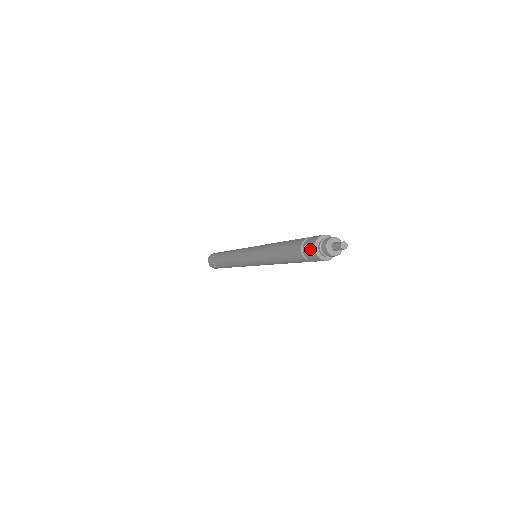
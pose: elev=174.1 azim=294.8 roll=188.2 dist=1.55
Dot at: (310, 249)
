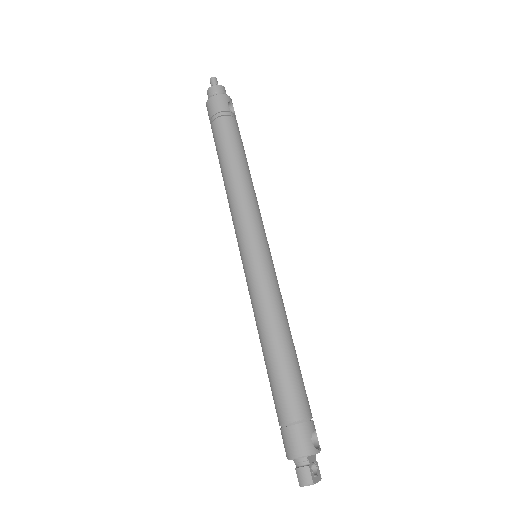
Dot at: occluded
